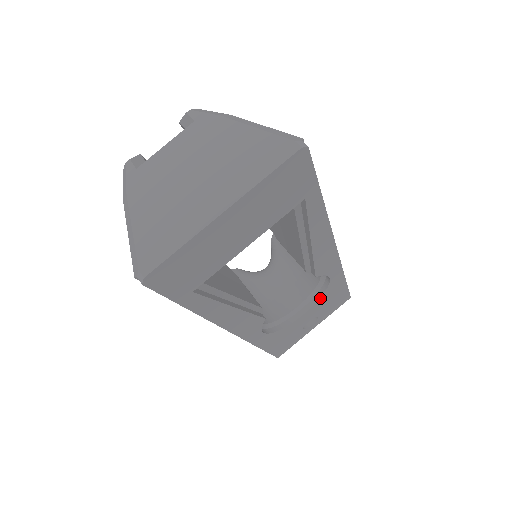
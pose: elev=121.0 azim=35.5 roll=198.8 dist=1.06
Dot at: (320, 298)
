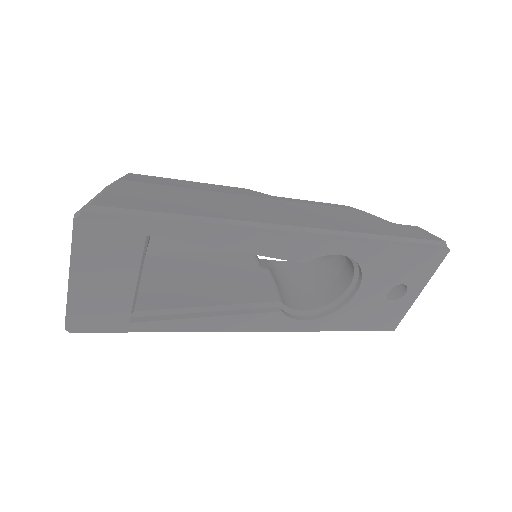
Dot at: (363, 271)
